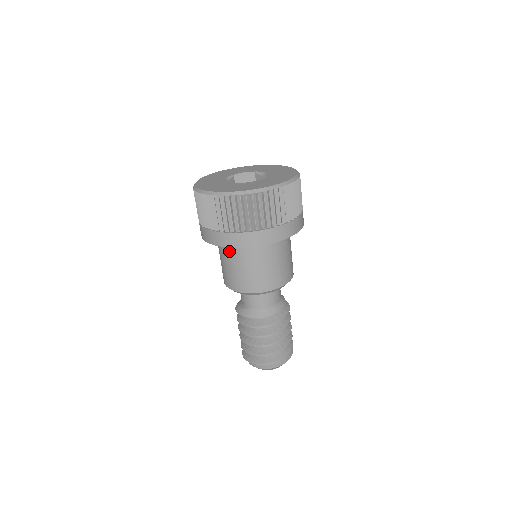
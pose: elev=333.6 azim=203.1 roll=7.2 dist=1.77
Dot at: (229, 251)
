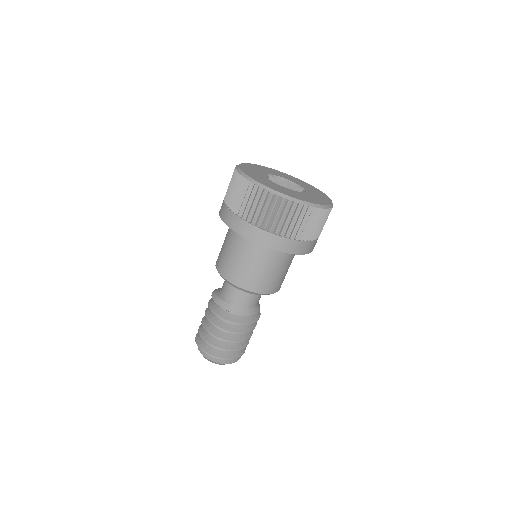
Dot at: (247, 245)
